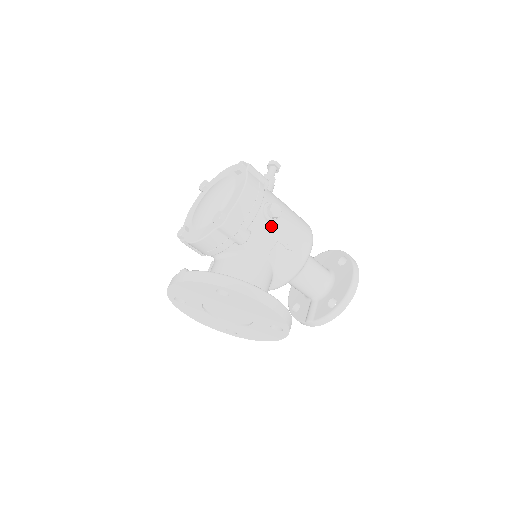
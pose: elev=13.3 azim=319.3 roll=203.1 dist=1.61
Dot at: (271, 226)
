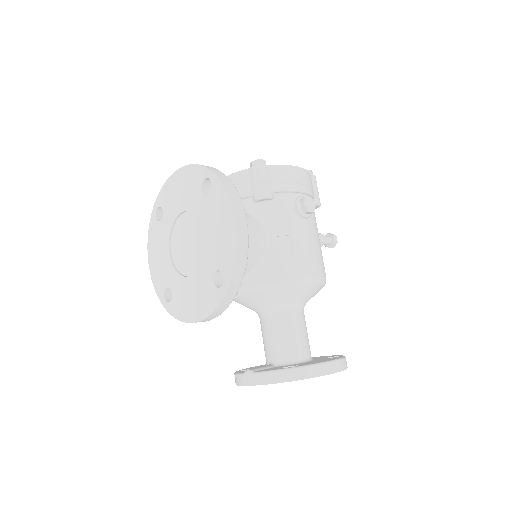
Dot at: (294, 216)
